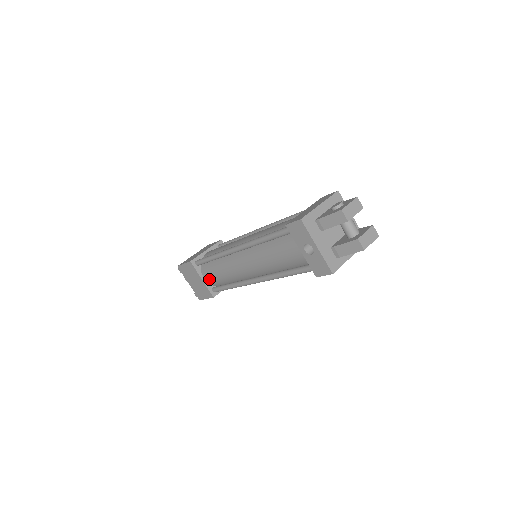
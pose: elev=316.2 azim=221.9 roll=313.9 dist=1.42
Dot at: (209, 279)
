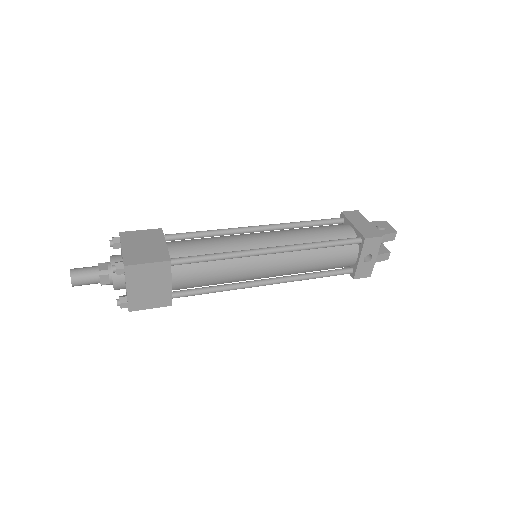
Dot at: (182, 283)
